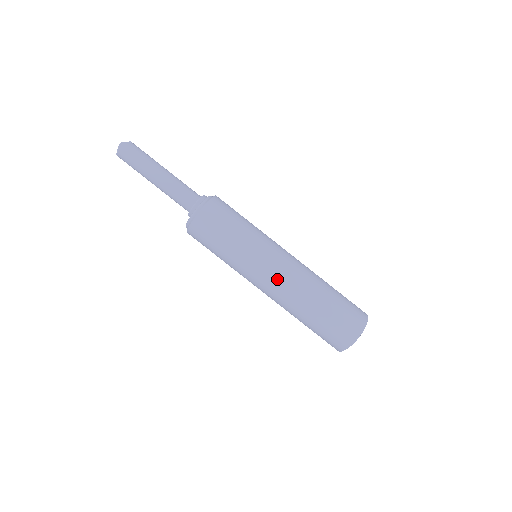
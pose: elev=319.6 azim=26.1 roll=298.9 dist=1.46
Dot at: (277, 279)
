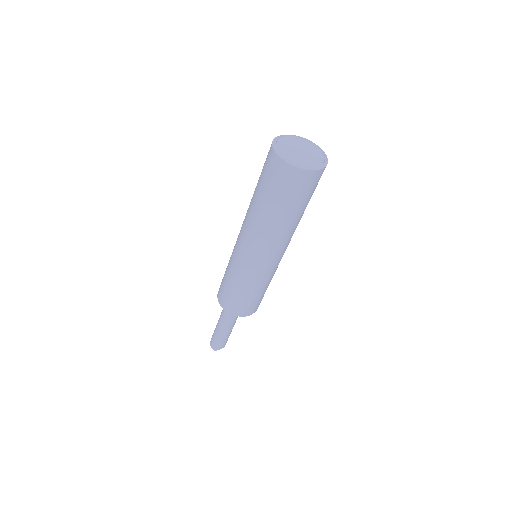
Dot at: occluded
